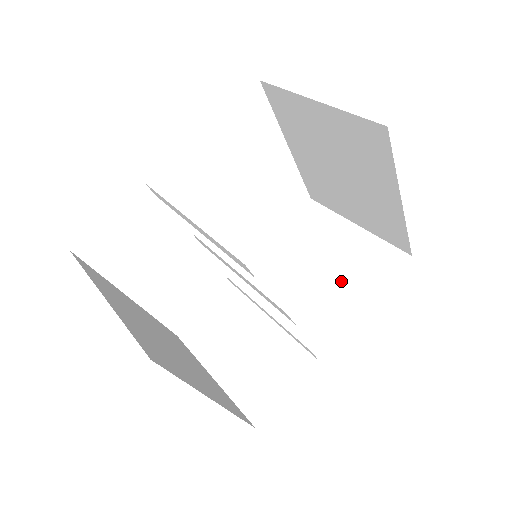
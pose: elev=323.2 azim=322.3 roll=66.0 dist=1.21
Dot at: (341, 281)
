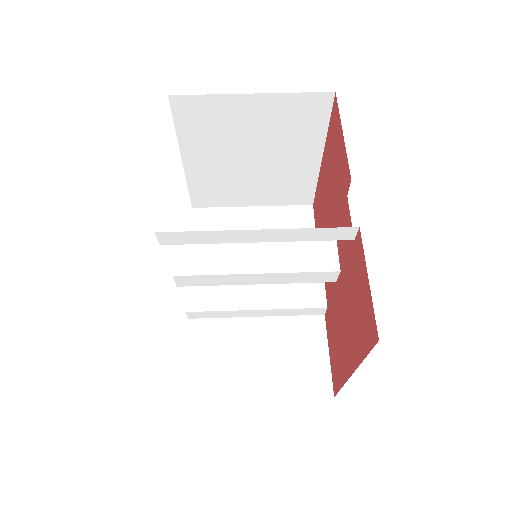
Dot at: occluded
